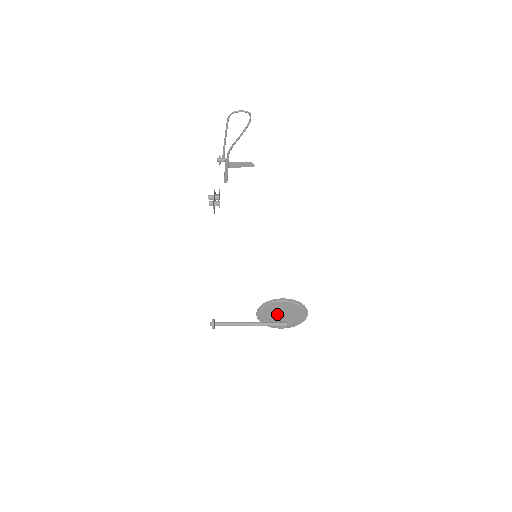
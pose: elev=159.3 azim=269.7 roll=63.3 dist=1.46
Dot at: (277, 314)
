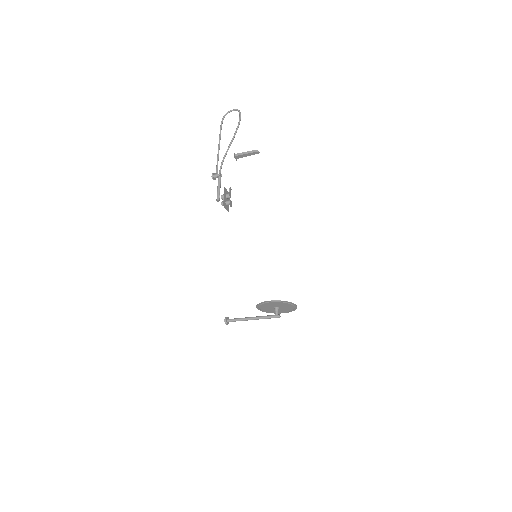
Dot at: (273, 308)
